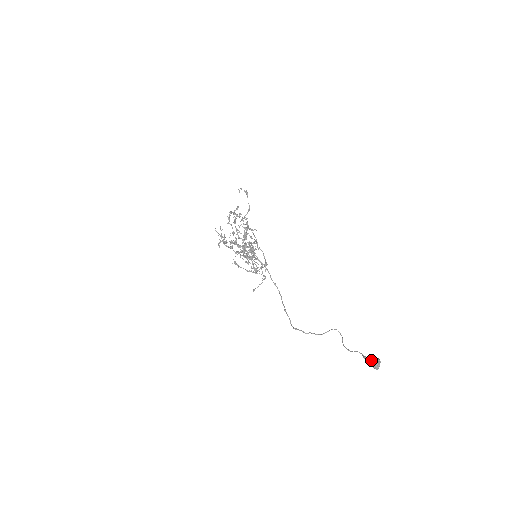
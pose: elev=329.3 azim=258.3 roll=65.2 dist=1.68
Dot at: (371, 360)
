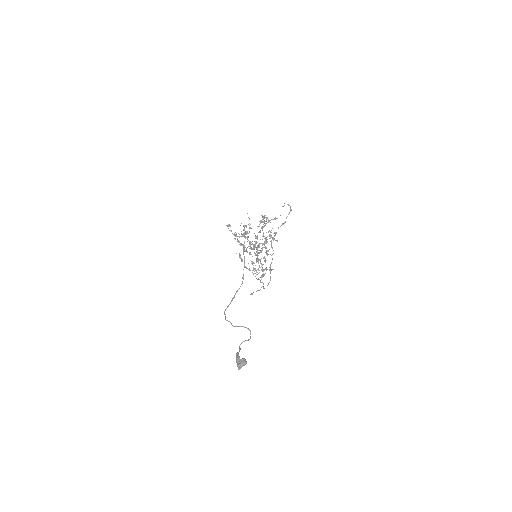
Dot at: (238, 357)
